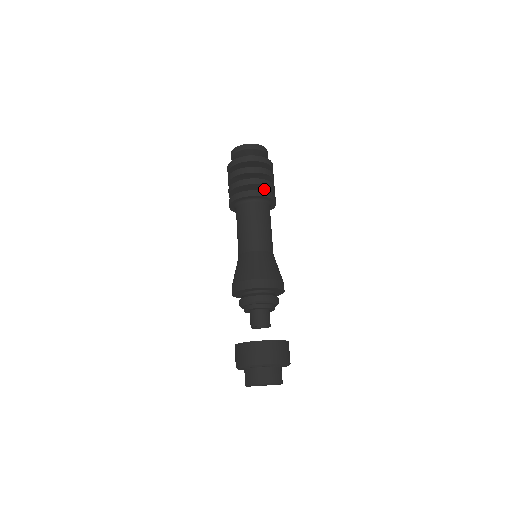
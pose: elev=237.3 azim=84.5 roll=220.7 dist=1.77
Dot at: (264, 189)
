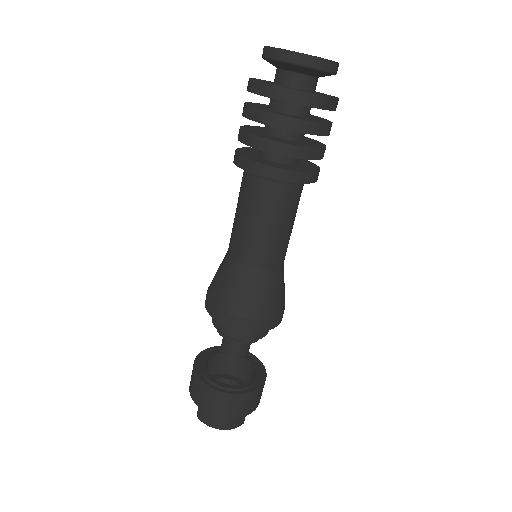
Dot at: occluded
